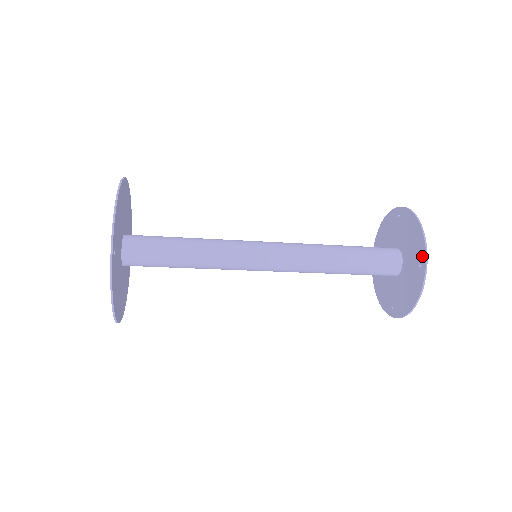
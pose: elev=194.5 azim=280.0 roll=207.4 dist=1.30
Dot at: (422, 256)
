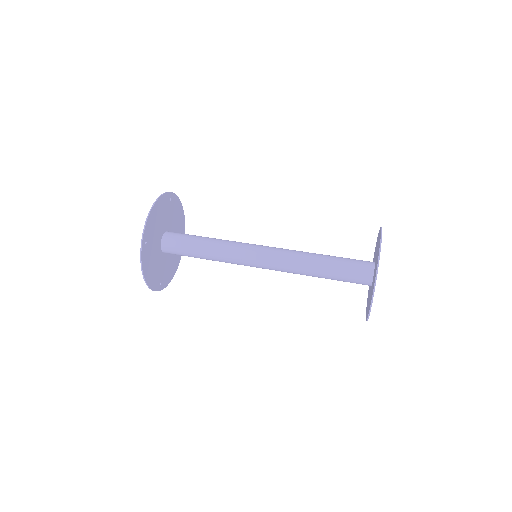
Dot at: occluded
